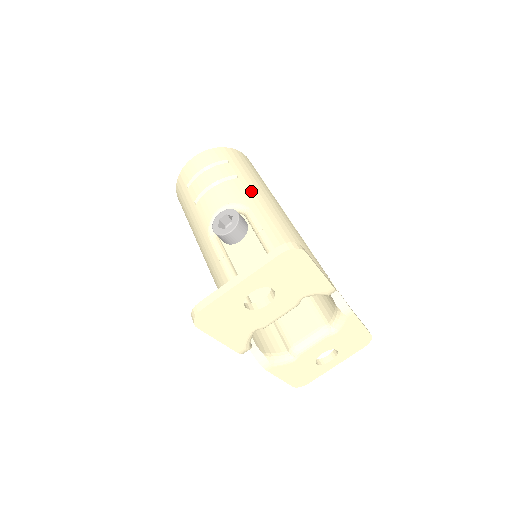
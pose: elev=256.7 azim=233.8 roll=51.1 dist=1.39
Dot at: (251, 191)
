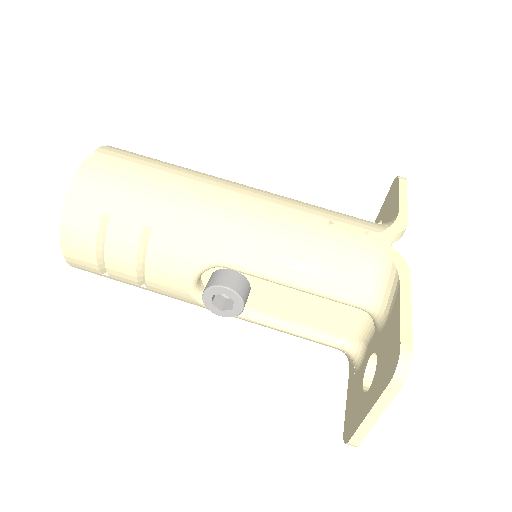
Dot at: (188, 232)
